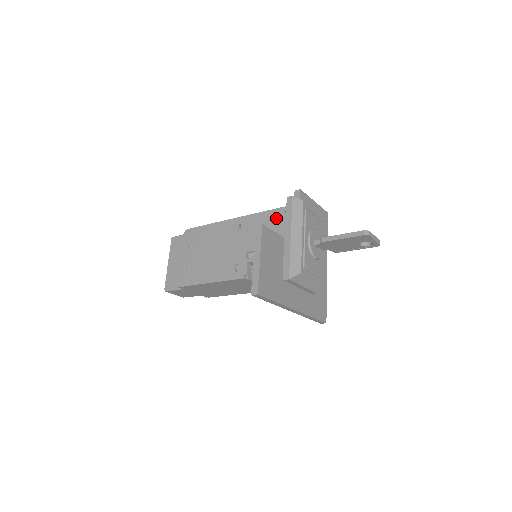
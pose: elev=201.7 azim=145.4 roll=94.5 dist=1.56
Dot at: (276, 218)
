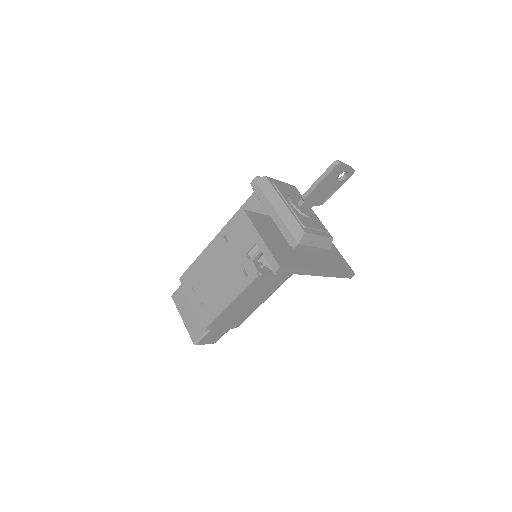
Dot at: (252, 207)
